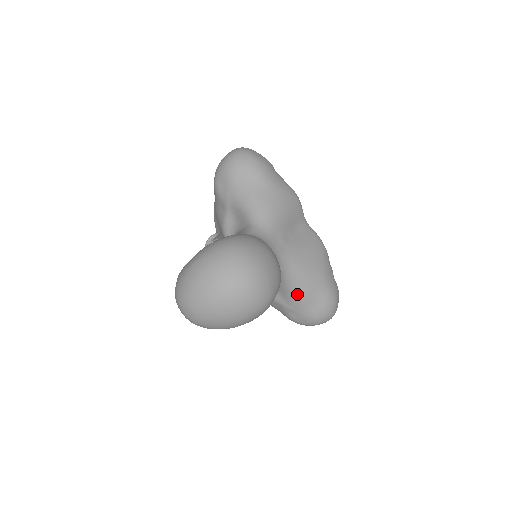
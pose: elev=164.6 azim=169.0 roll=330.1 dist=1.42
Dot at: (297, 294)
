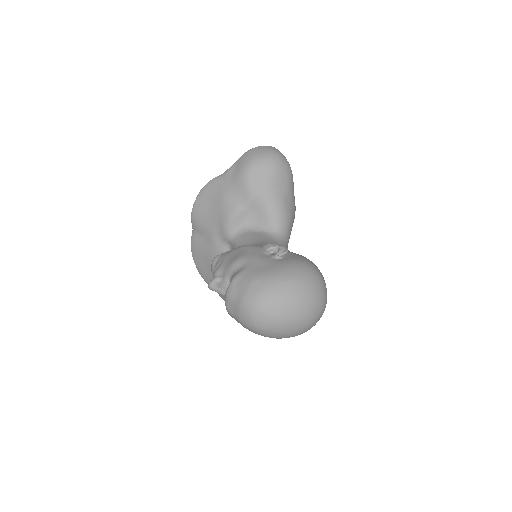
Dot at: occluded
